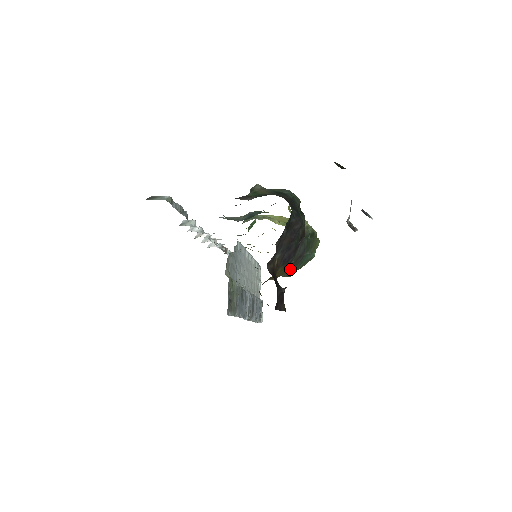
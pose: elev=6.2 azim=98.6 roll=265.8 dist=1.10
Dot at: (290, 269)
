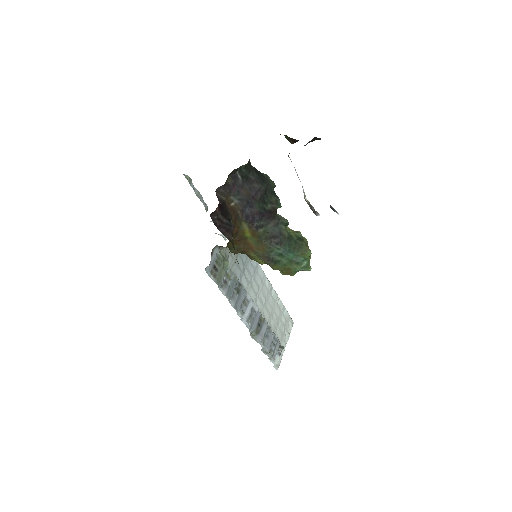
Dot at: (265, 247)
